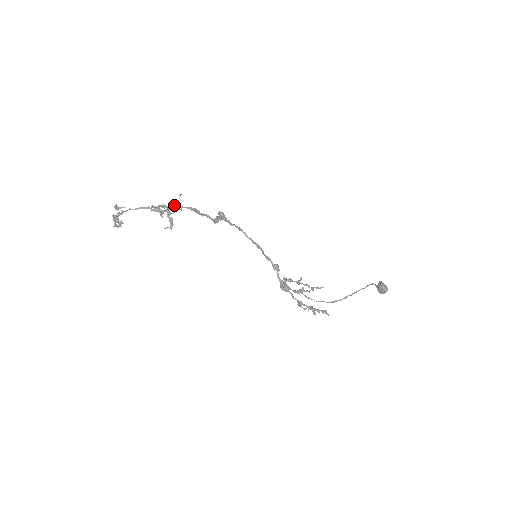
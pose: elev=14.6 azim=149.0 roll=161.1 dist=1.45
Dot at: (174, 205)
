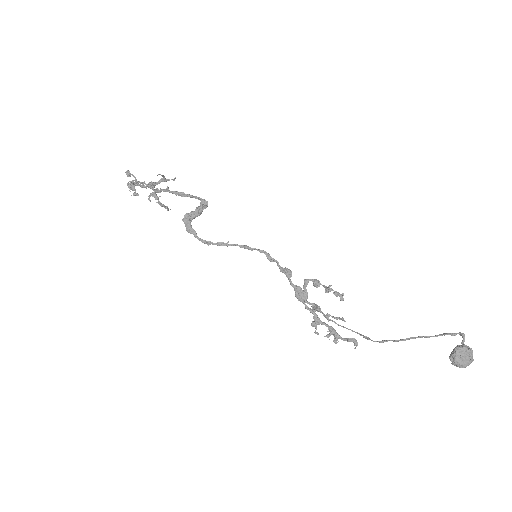
Dot at: (164, 178)
